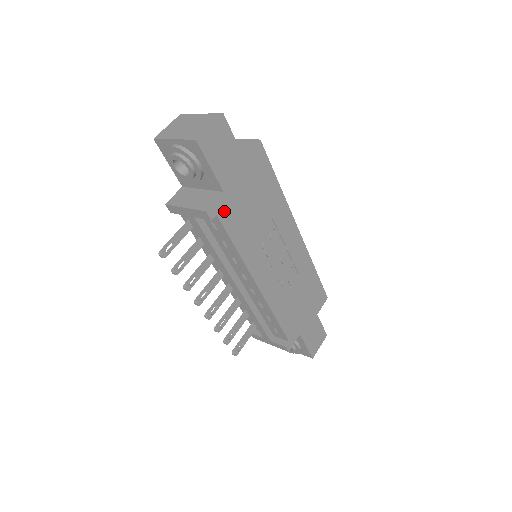
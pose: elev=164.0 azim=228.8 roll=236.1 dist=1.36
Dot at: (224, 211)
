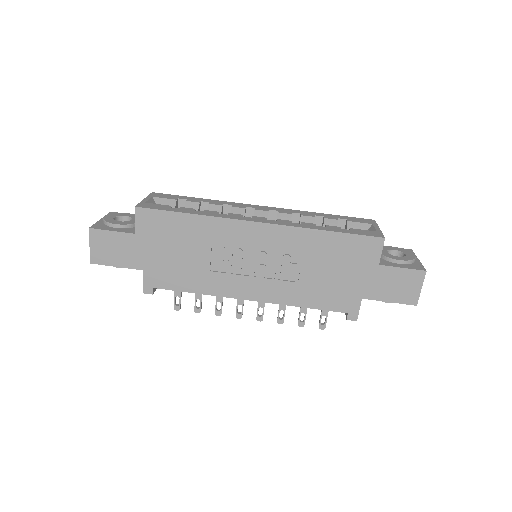
Dot at: (157, 280)
